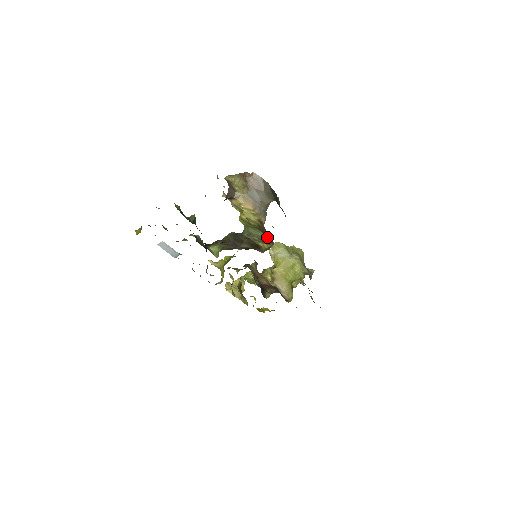
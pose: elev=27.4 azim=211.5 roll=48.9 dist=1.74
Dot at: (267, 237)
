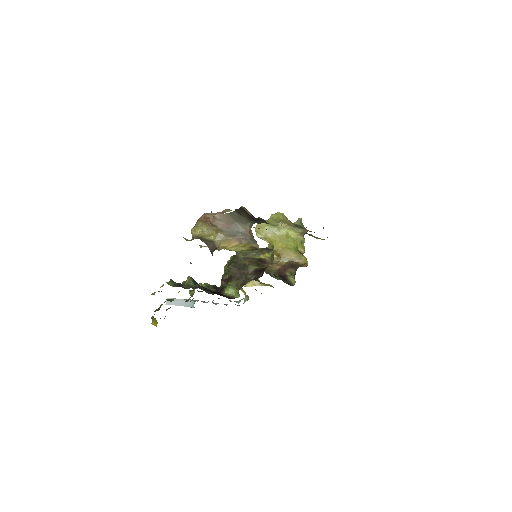
Dot at: (263, 248)
